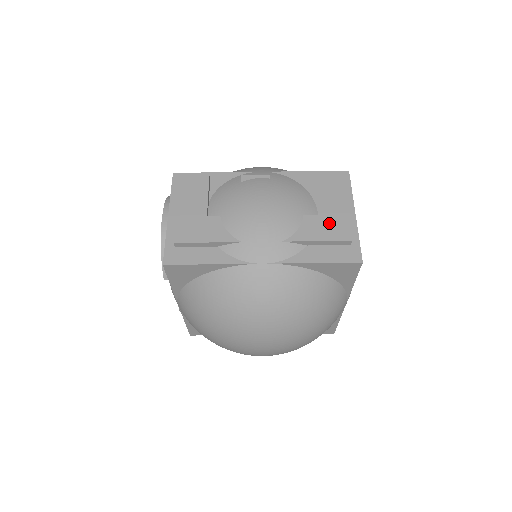
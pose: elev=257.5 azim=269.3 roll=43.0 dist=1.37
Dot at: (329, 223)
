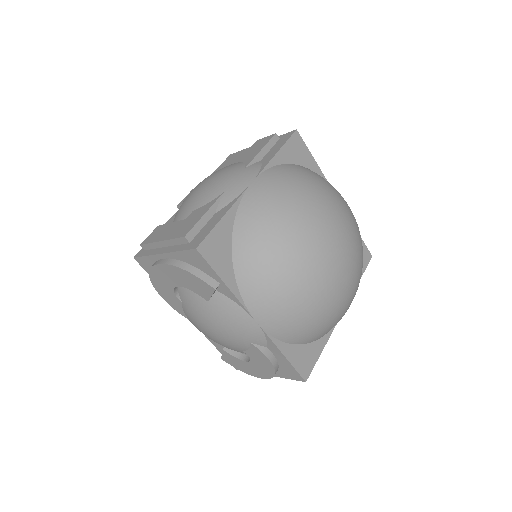
Dot at: (254, 148)
